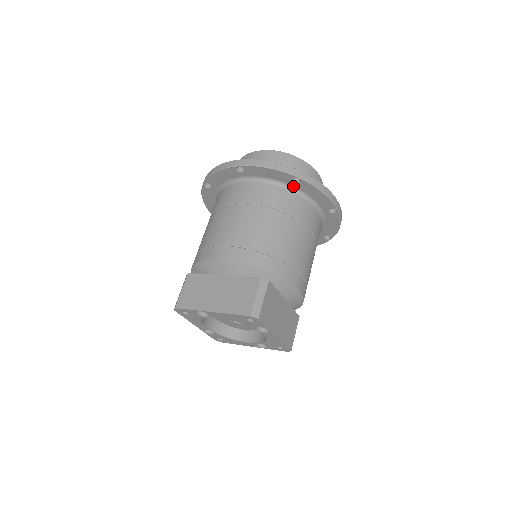
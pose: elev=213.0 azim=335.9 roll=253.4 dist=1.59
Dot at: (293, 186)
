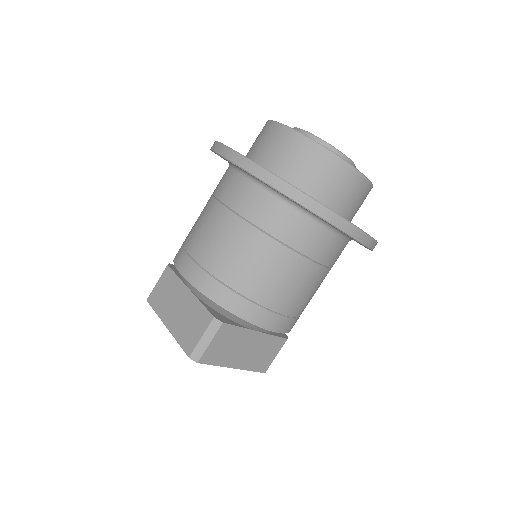
Dot at: (294, 202)
